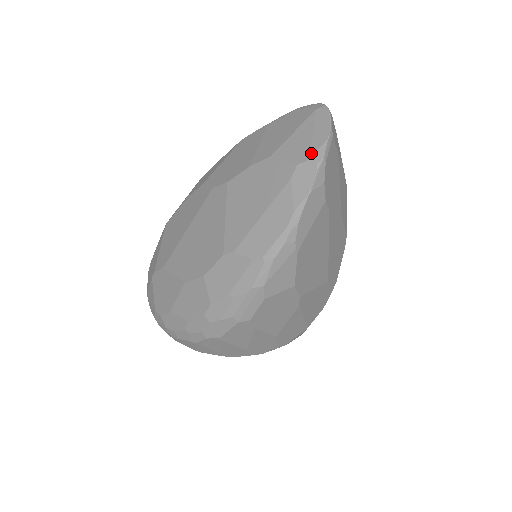
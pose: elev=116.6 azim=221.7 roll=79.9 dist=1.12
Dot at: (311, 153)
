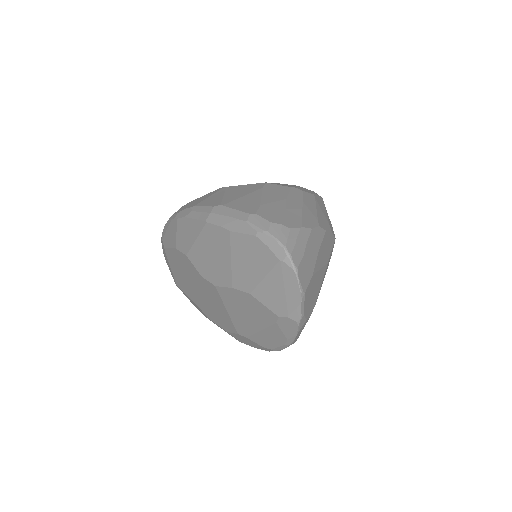
Dot at: (288, 312)
